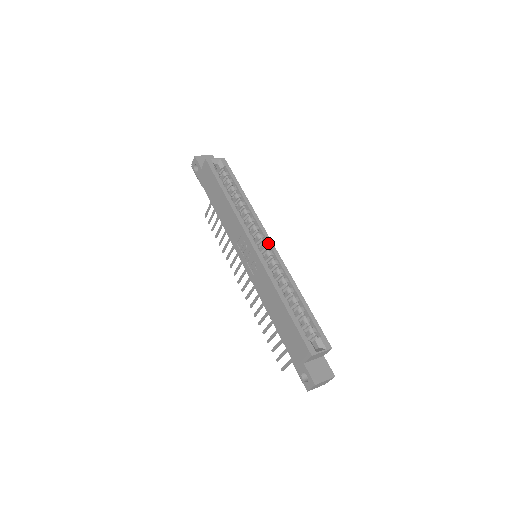
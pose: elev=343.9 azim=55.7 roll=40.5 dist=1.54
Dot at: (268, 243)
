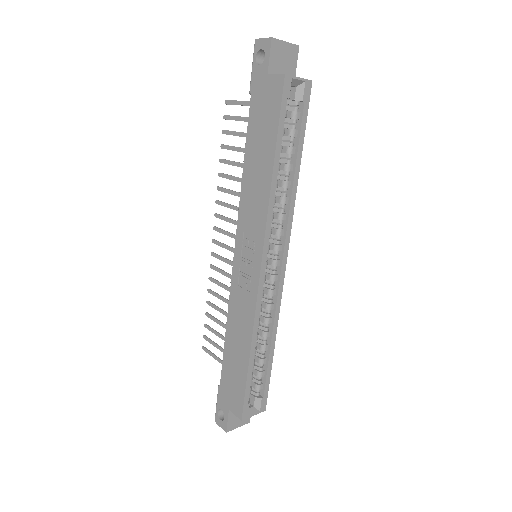
Dot at: (281, 263)
